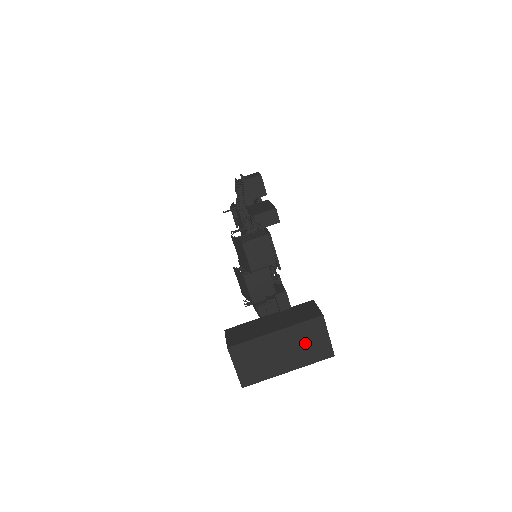
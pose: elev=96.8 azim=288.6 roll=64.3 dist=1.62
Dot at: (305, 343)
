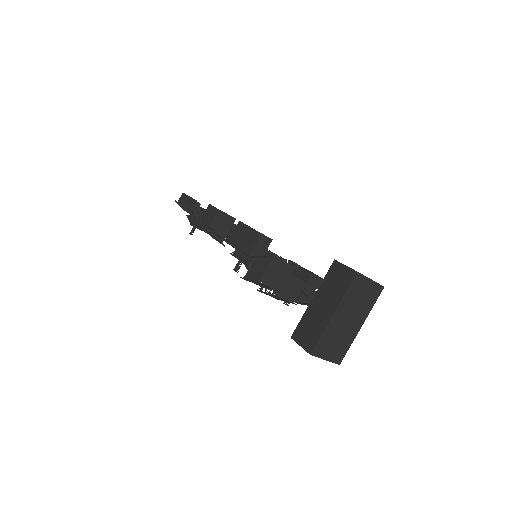
Dot at: (359, 300)
